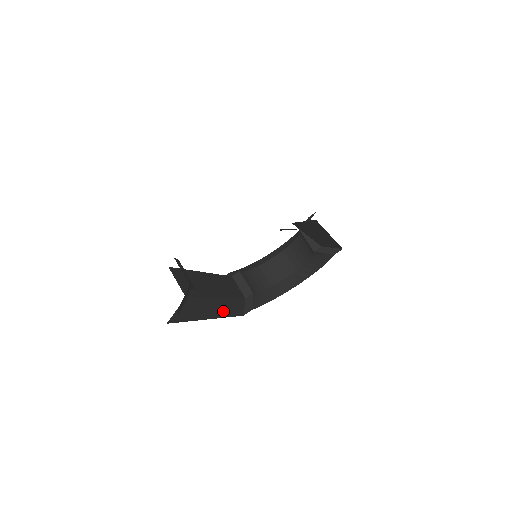
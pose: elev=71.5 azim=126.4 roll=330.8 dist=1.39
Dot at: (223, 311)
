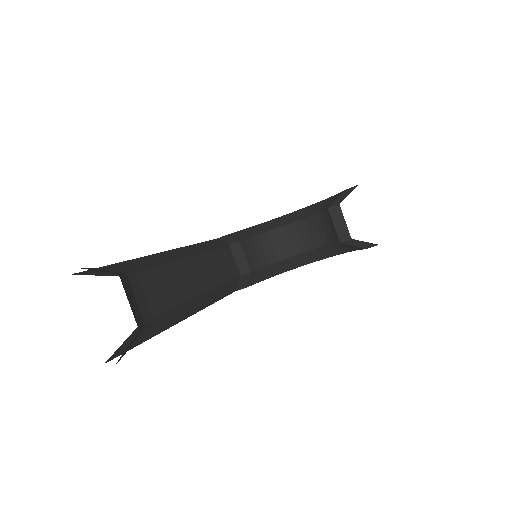
Dot at: (204, 303)
